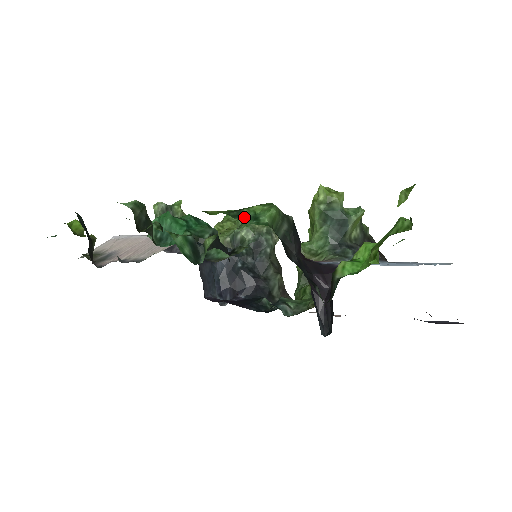
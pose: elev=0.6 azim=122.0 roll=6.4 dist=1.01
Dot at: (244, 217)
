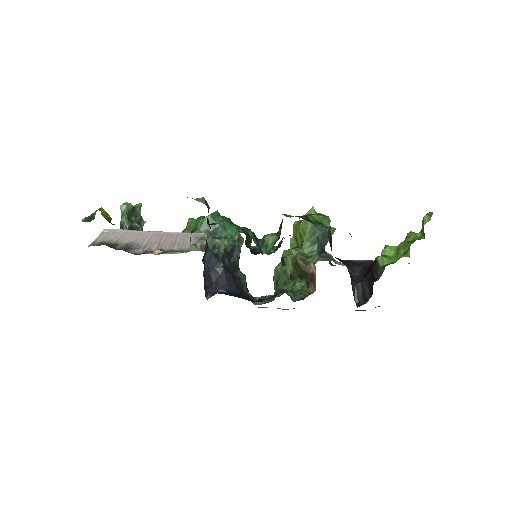
Dot at: (312, 221)
